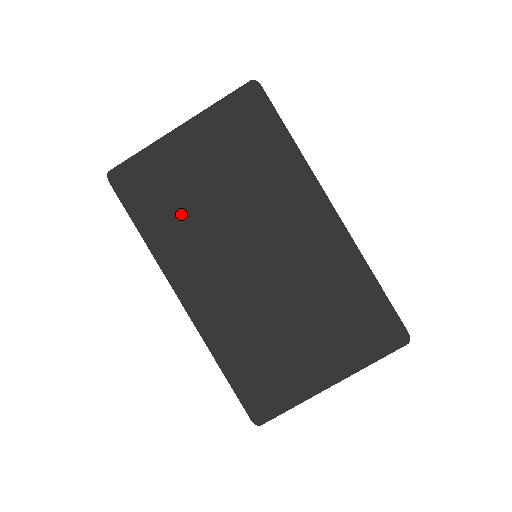
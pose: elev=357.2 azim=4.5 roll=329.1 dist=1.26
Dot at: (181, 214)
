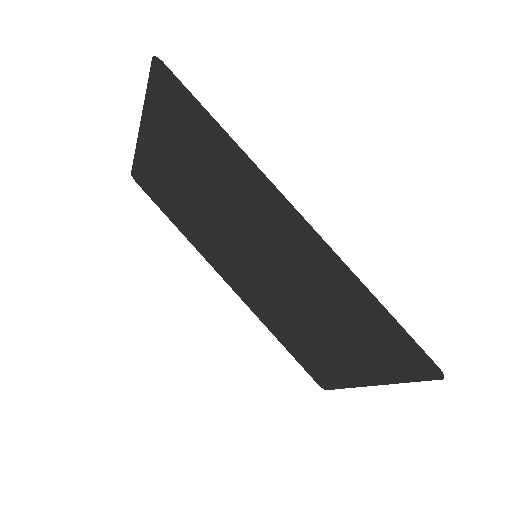
Dot at: (188, 212)
